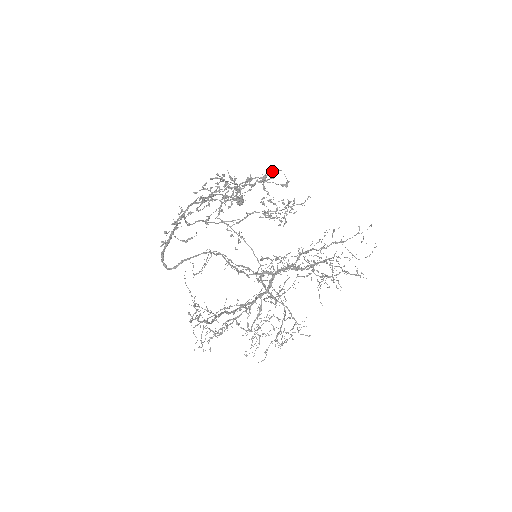
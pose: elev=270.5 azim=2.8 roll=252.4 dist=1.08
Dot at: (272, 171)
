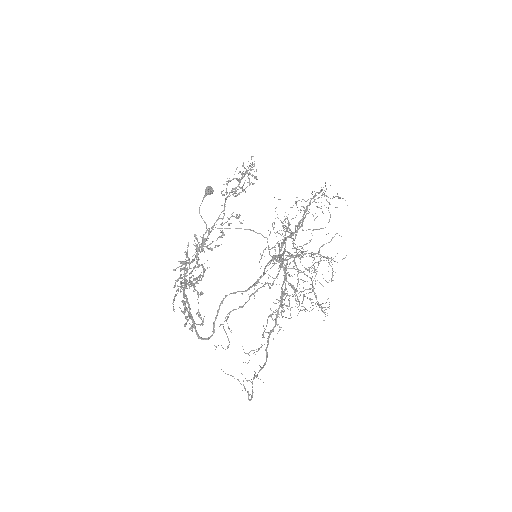
Dot at: occluded
